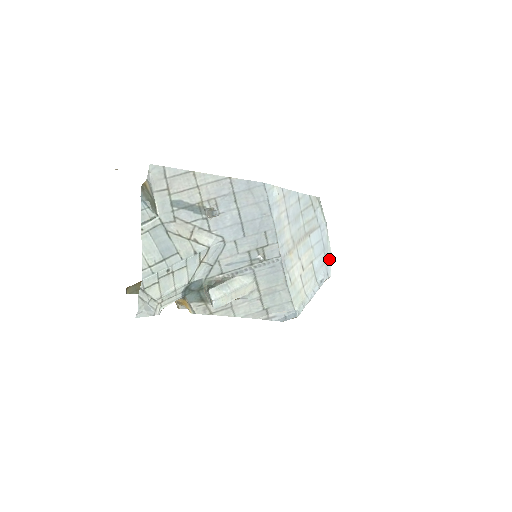
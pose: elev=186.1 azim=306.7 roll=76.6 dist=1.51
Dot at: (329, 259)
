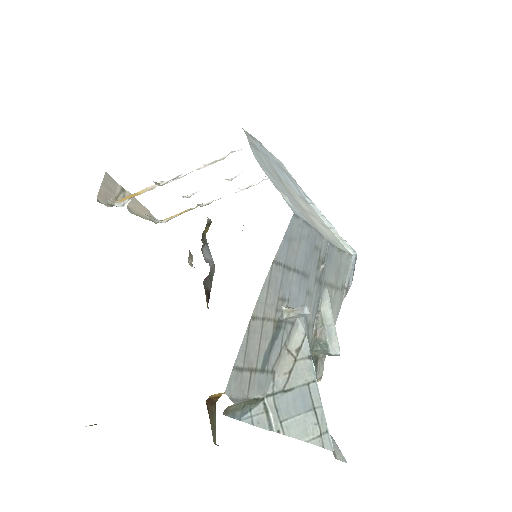
Dot at: (284, 169)
